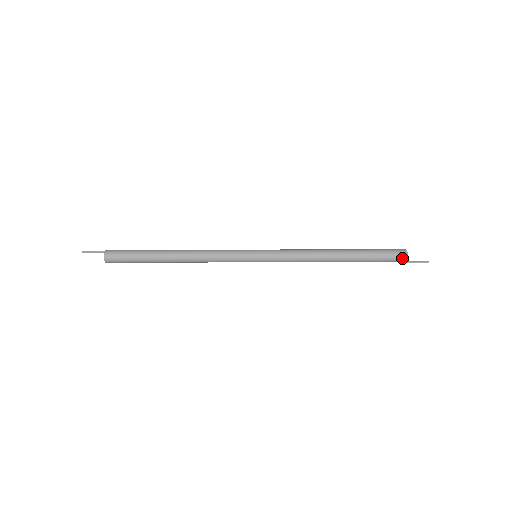
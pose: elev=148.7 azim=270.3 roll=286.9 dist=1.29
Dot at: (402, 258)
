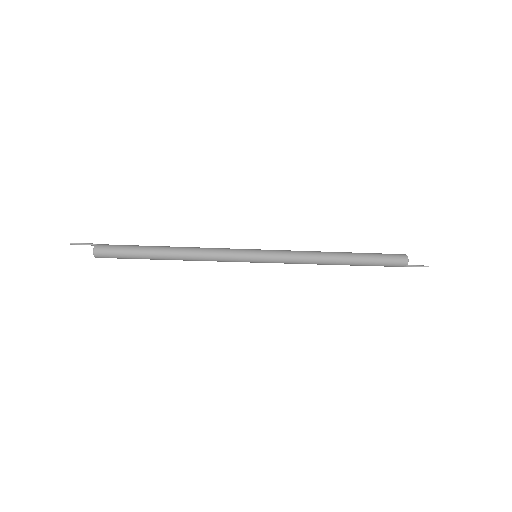
Dot at: (403, 261)
